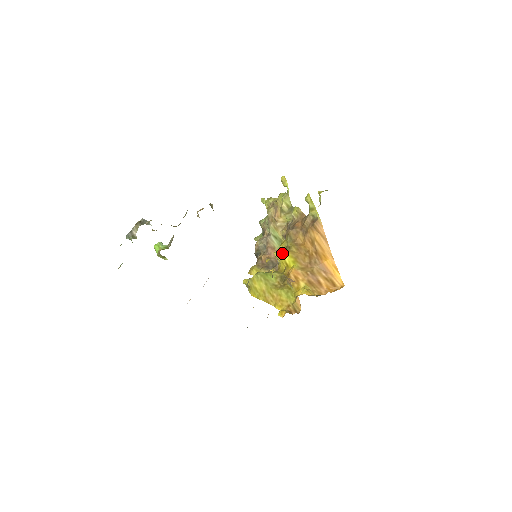
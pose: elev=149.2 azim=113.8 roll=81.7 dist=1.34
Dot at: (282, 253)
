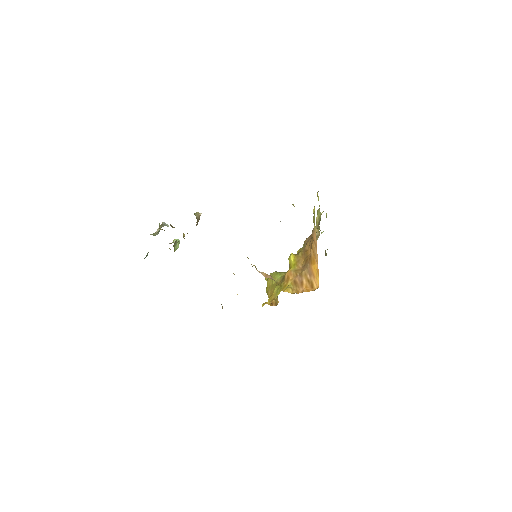
Dot at: (290, 257)
